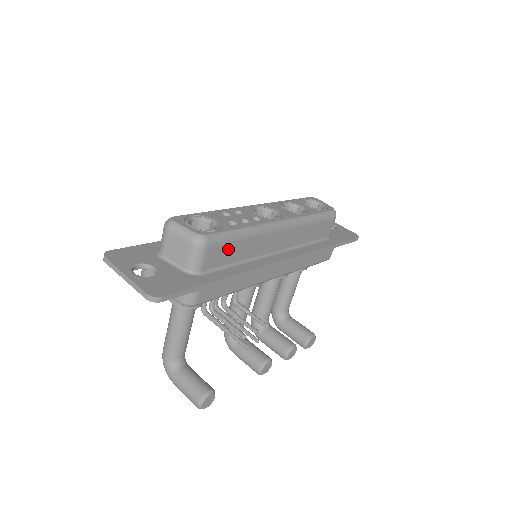
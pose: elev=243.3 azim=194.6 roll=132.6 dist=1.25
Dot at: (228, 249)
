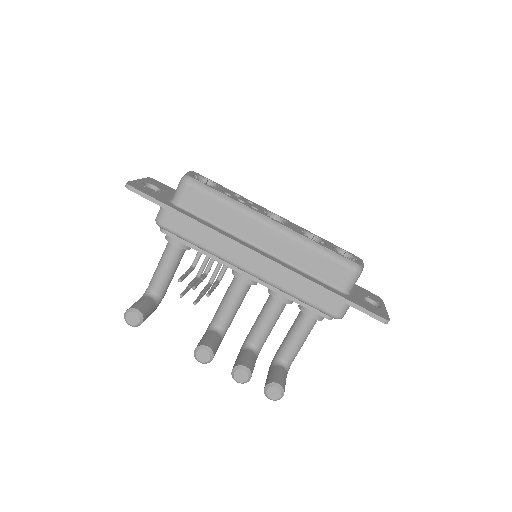
Dot at: (206, 202)
